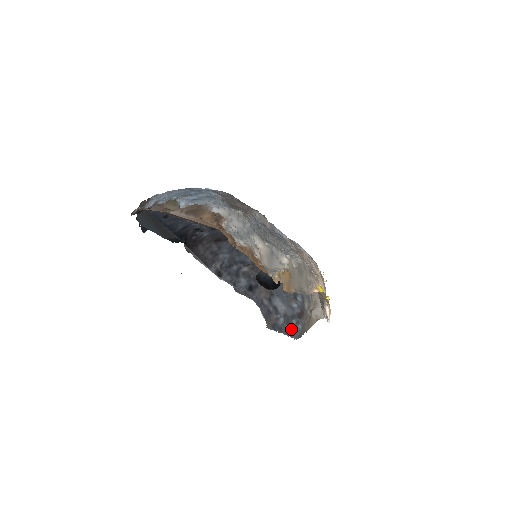
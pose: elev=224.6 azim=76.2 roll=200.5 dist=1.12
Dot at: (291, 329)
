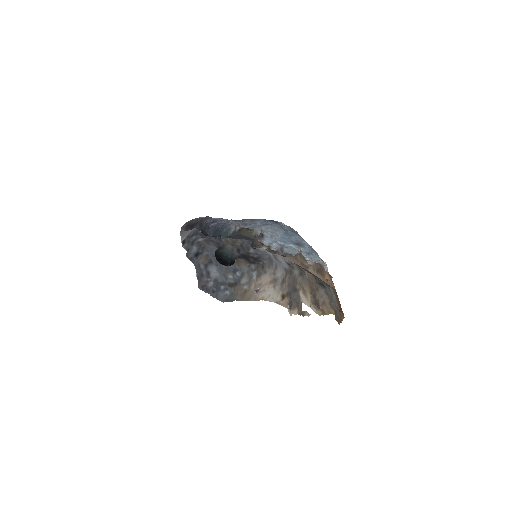
Dot at: (218, 292)
